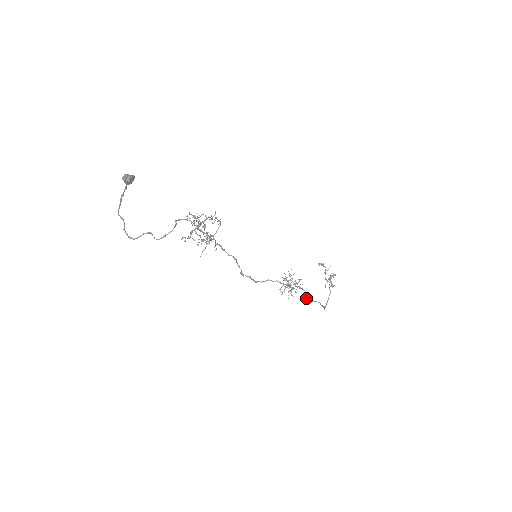
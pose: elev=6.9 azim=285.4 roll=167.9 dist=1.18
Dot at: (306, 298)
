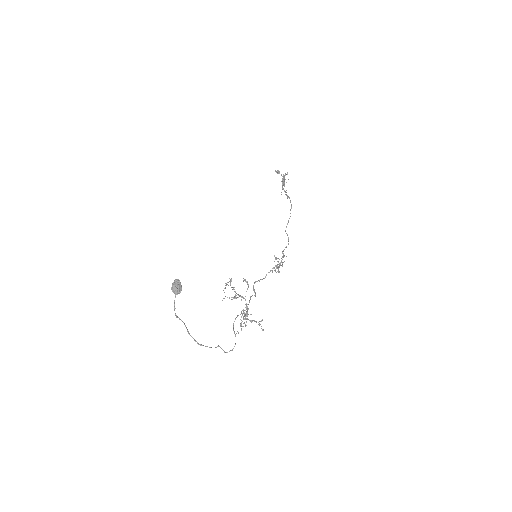
Dot at: occluded
